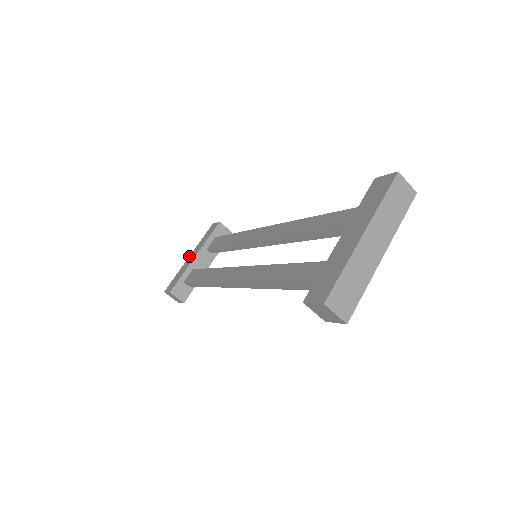
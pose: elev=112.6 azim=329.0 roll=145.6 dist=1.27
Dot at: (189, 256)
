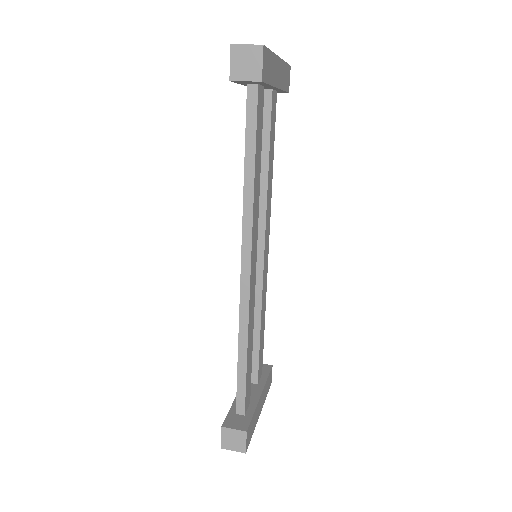
Dot at: occluded
